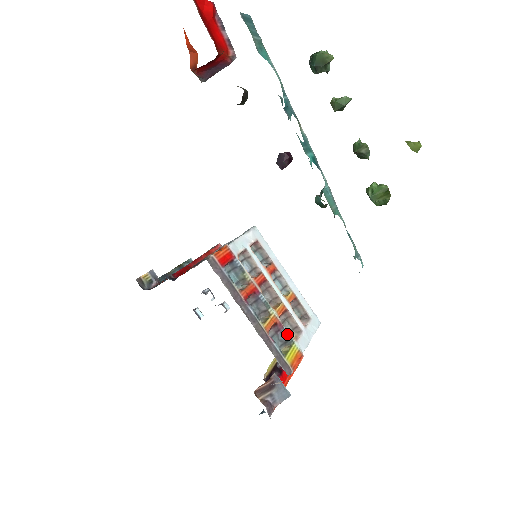
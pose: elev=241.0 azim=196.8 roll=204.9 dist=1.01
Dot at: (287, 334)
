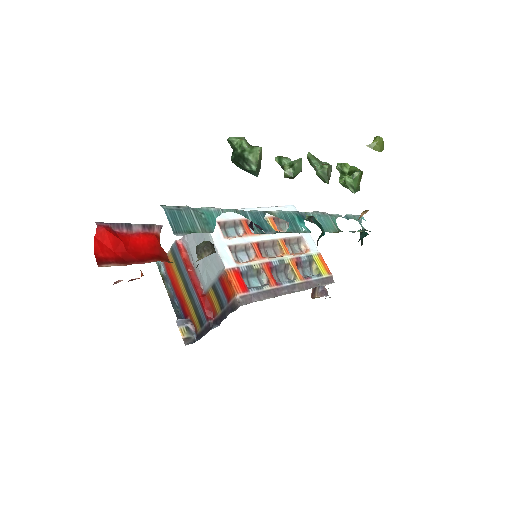
Dot at: (305, 257)
